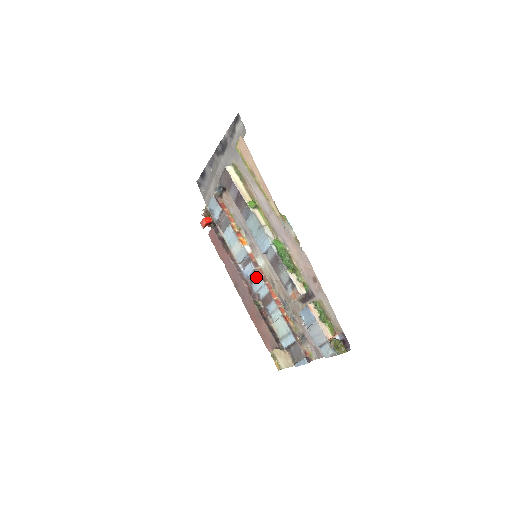
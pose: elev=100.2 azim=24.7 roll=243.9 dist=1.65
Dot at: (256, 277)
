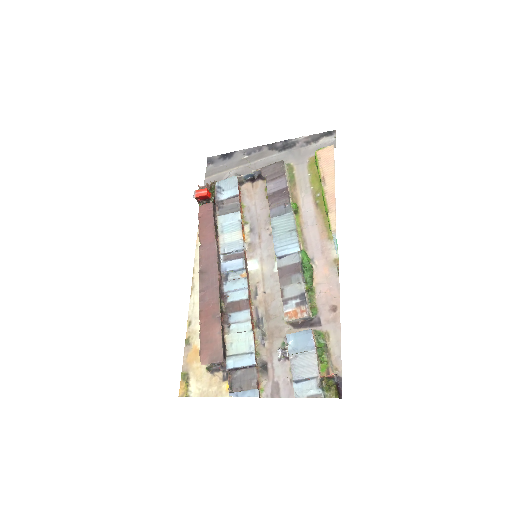
Dot at: (238, 276)
